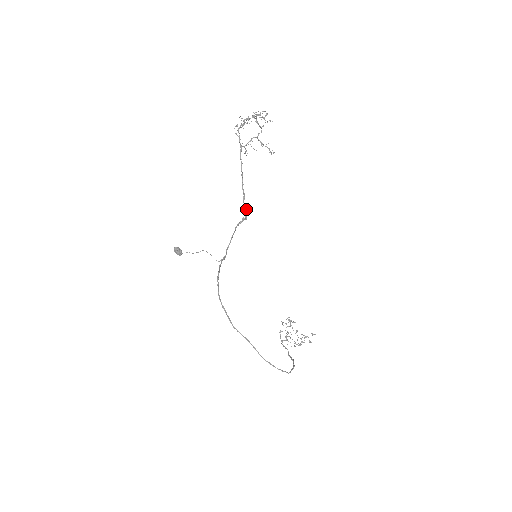
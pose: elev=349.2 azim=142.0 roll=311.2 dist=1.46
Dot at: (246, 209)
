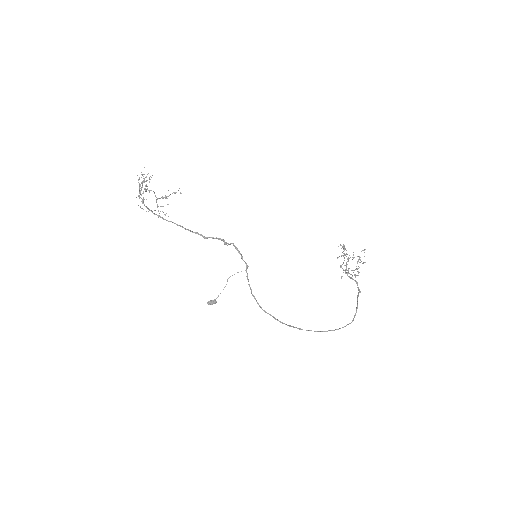
Dot at: (213, 238)
